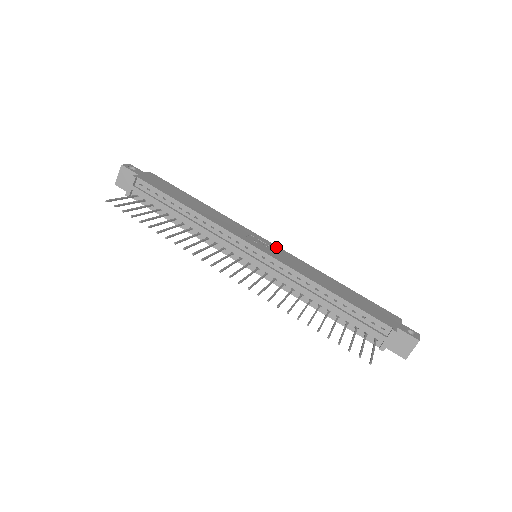
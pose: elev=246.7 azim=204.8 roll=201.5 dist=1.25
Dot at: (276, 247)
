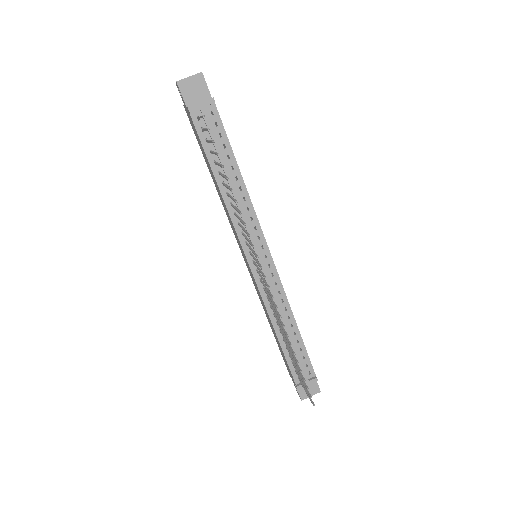
Dot at: occluded
